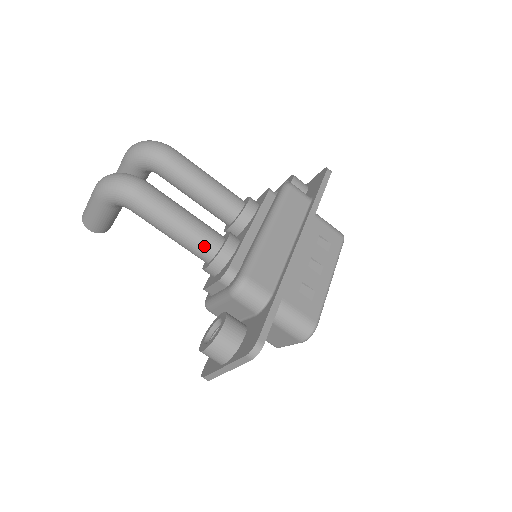
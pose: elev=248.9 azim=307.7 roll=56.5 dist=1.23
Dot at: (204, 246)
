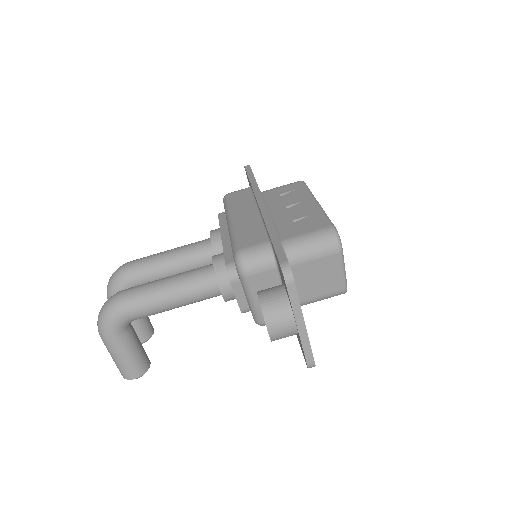
Dot at: (202, 281)
